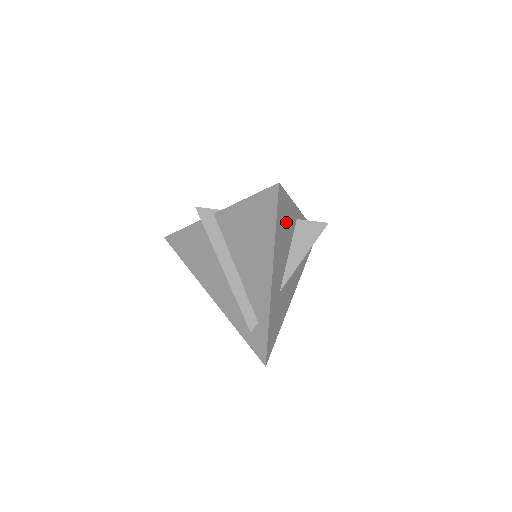
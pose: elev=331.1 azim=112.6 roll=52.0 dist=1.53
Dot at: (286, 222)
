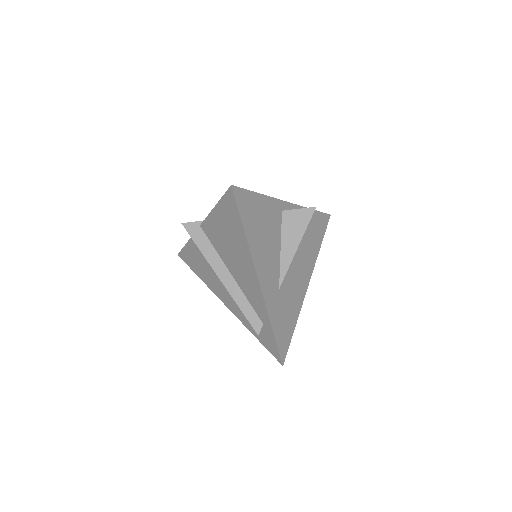
Dot at: (262, 219)
